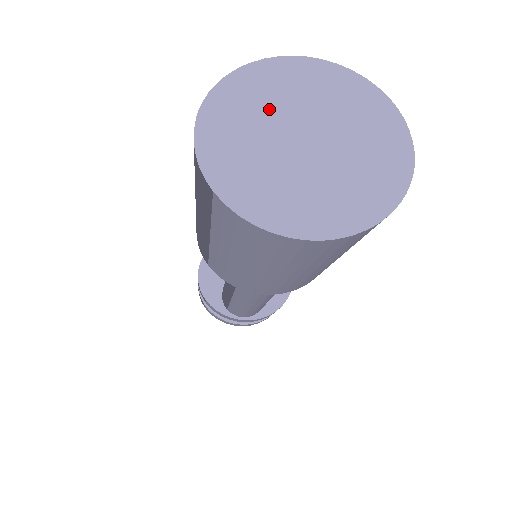
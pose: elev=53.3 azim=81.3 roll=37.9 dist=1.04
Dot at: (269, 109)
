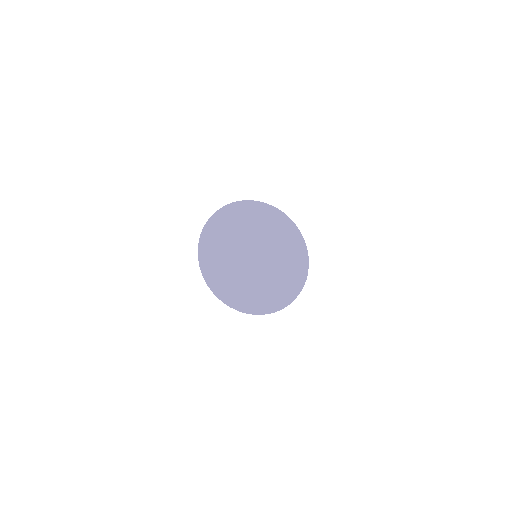
Dot at: (254, 230)
